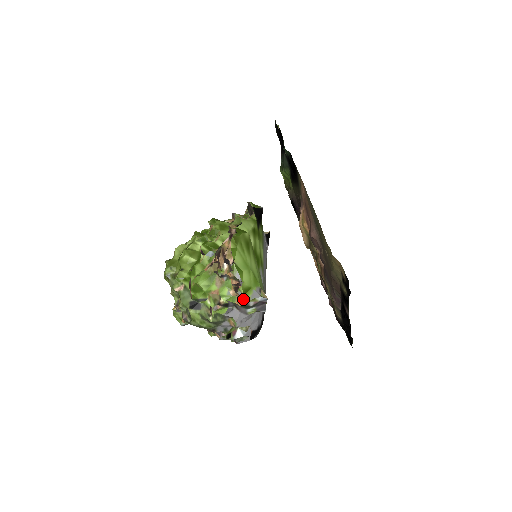
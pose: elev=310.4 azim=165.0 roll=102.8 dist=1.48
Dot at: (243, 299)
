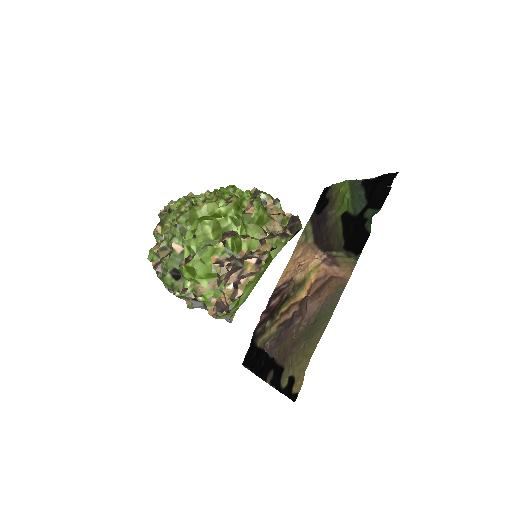
Dot at: (216, 315)
